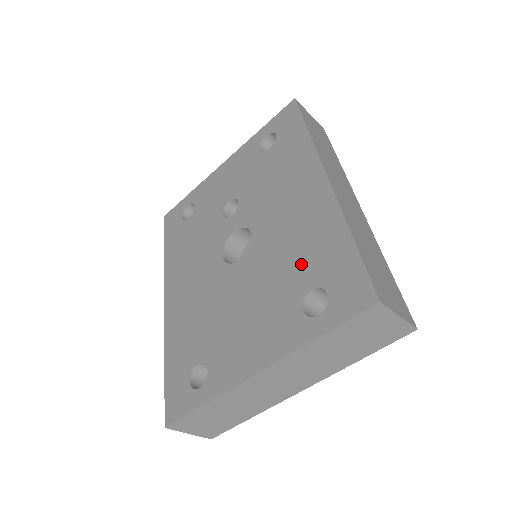
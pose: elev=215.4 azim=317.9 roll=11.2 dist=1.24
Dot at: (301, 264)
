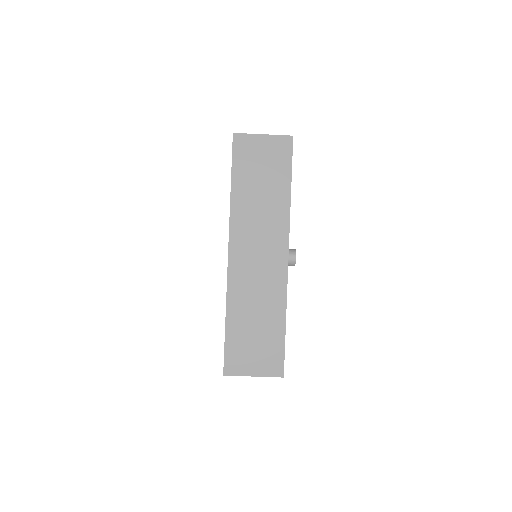
Dot at: occluded
